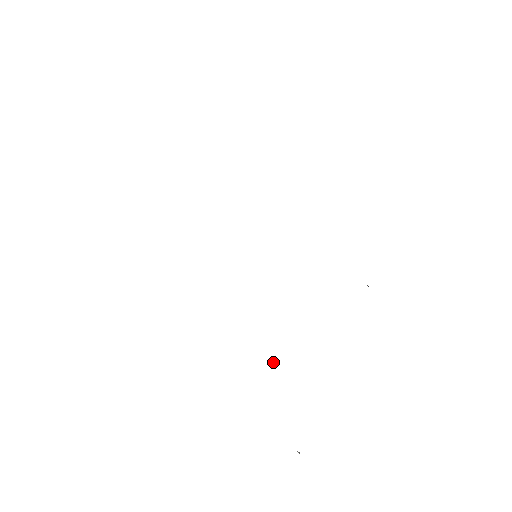
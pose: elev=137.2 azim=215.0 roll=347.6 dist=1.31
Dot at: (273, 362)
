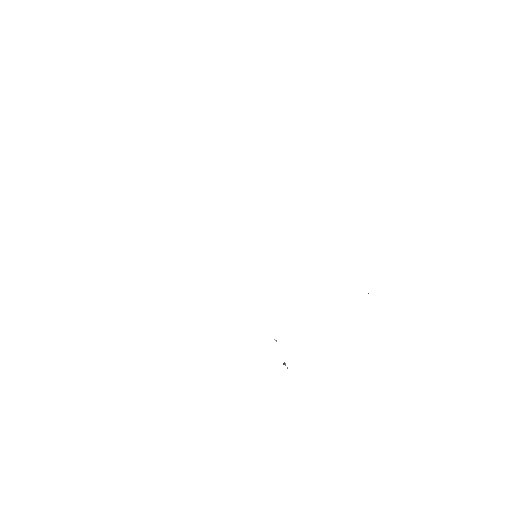
Dot at: occluded
